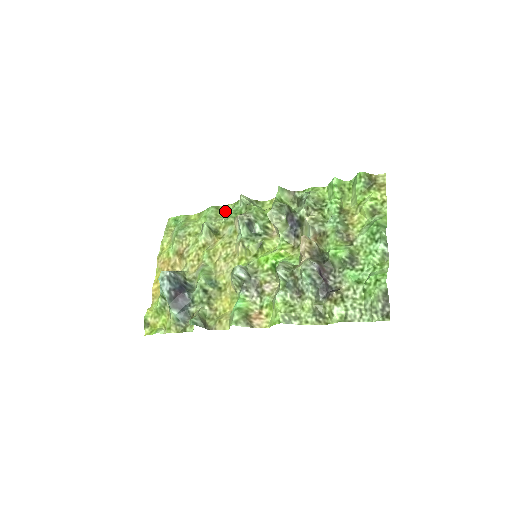
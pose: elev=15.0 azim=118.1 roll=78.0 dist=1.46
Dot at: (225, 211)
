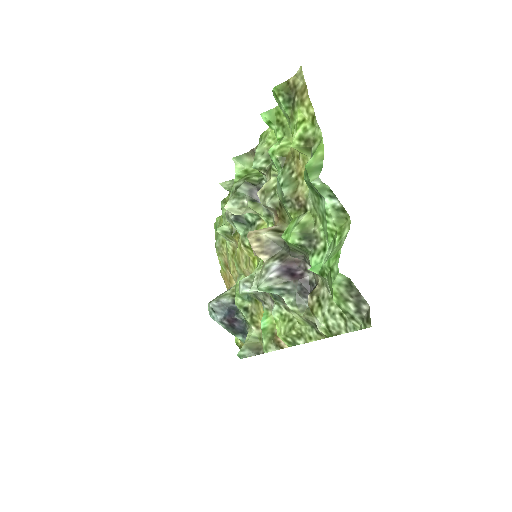
Dot at: occluded
